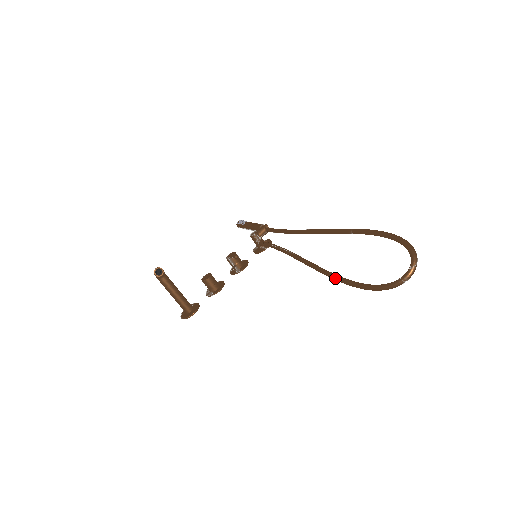
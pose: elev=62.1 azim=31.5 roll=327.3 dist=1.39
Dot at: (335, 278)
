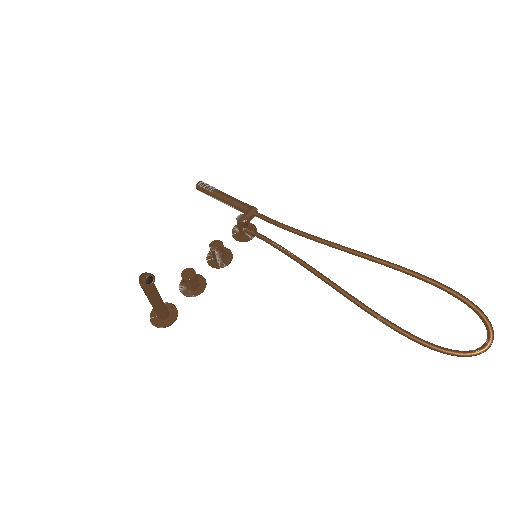
Dot at: (383, 322)
